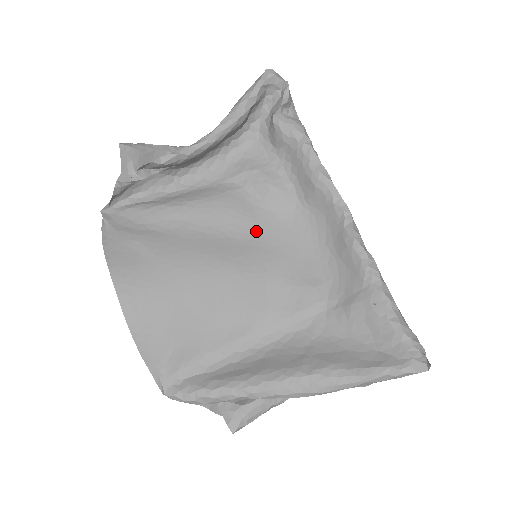
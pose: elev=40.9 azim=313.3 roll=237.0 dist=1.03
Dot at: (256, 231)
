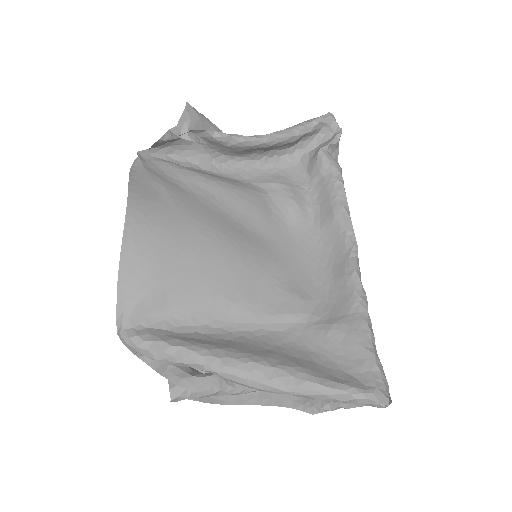
Dot at: (267, 232)
